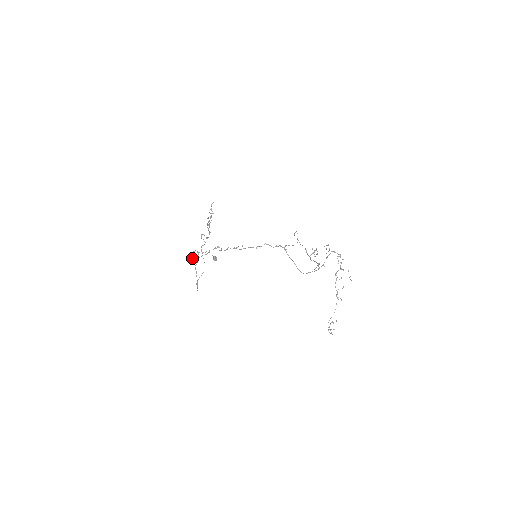
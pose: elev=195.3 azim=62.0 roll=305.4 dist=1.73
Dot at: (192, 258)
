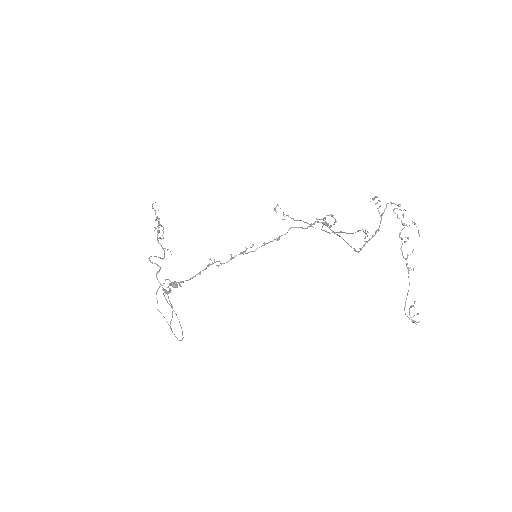
Dot at: (164, 296)
